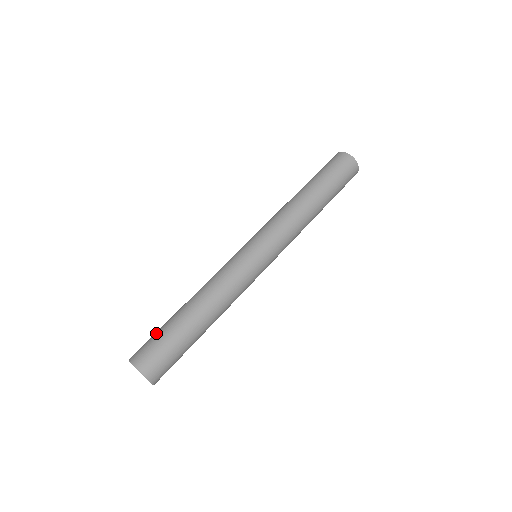
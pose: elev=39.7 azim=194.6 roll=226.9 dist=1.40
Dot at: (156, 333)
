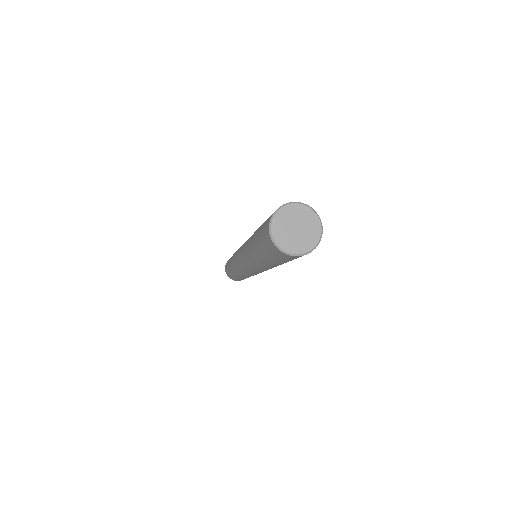
Dot at: occluded
